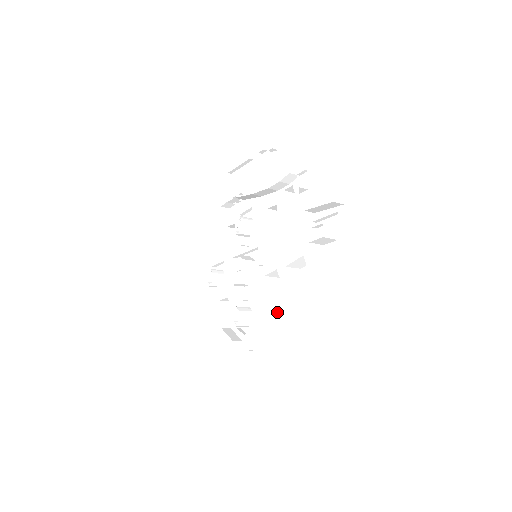
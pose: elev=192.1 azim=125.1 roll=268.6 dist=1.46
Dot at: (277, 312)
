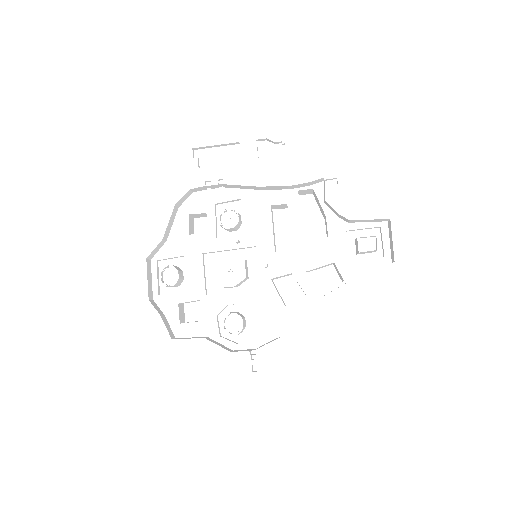
Dot at: (296, 318)
